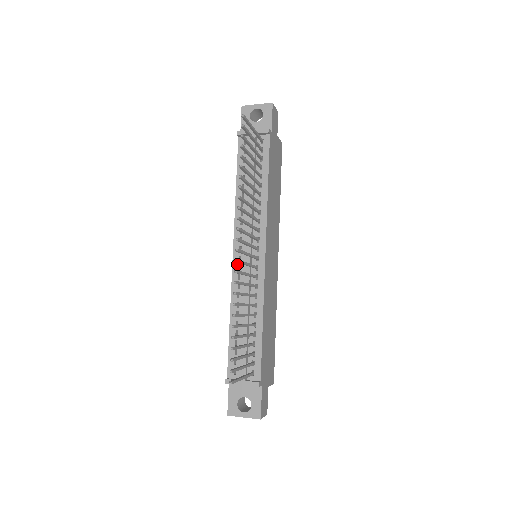
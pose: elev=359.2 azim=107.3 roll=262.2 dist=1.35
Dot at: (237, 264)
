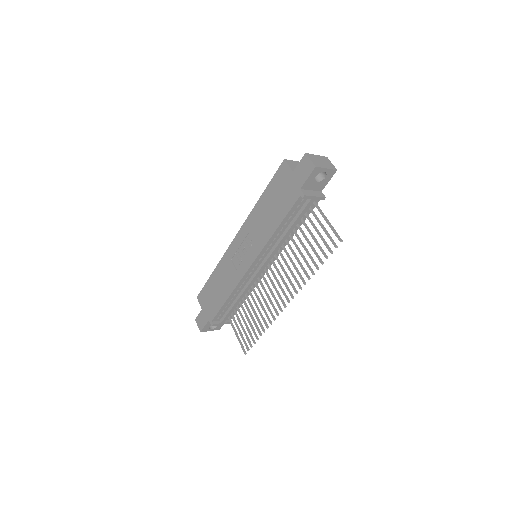
Dot at: (250, 272)
